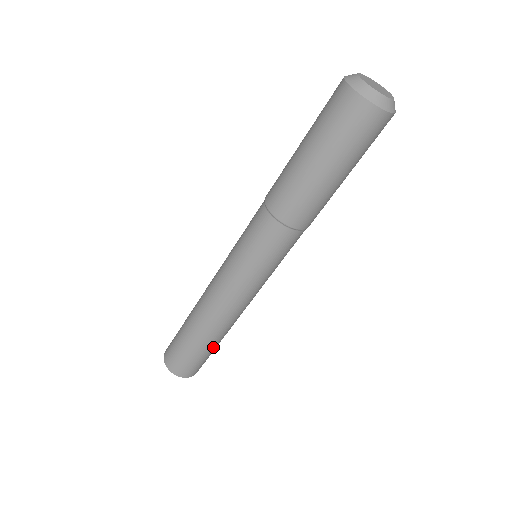
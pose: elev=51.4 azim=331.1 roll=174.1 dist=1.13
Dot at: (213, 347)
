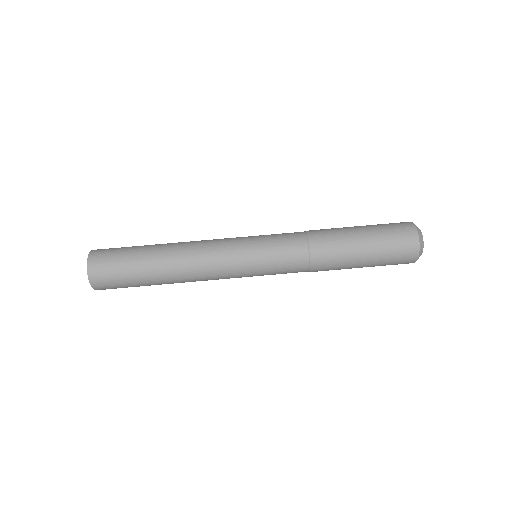
Dot at: (148, 284)
